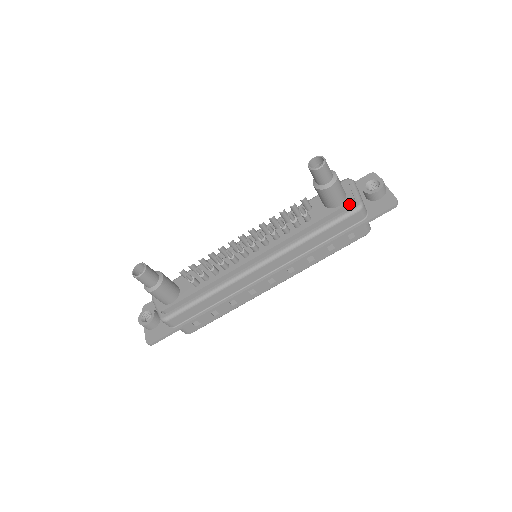
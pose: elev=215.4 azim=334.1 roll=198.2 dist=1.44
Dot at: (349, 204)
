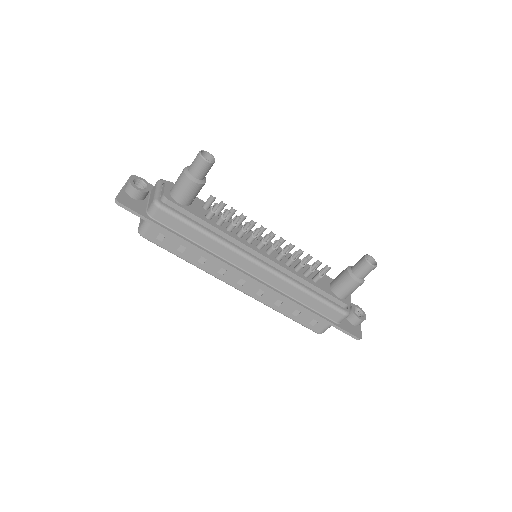
Dot at: (345, 304)
